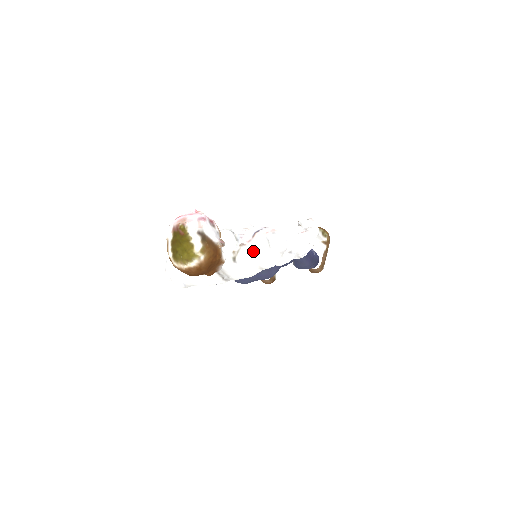
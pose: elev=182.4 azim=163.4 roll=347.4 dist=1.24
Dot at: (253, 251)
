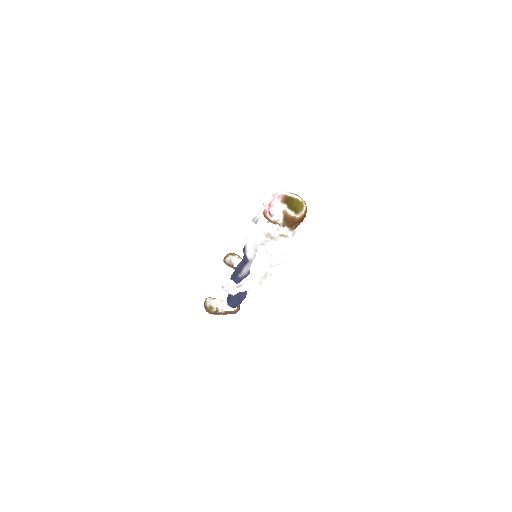
Dot at: occluded
